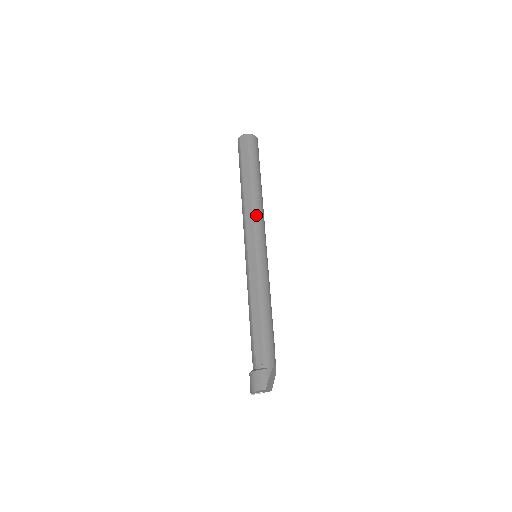
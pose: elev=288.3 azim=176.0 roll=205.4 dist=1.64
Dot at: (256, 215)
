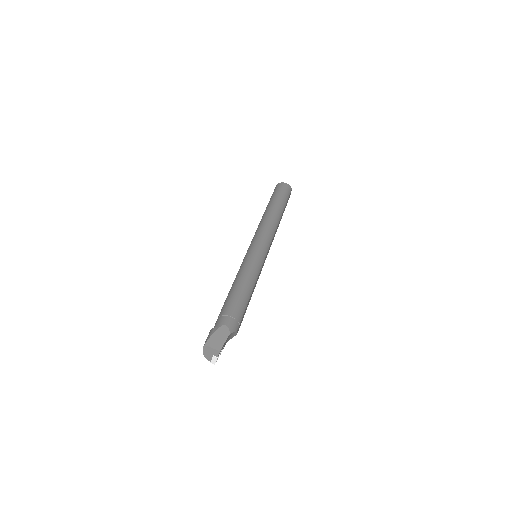
Dot at: (259, 227)
